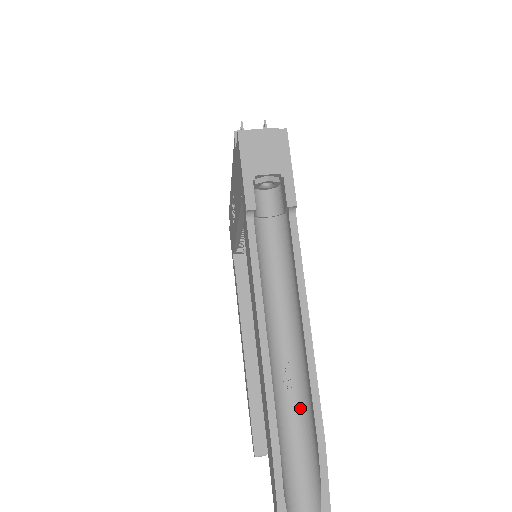
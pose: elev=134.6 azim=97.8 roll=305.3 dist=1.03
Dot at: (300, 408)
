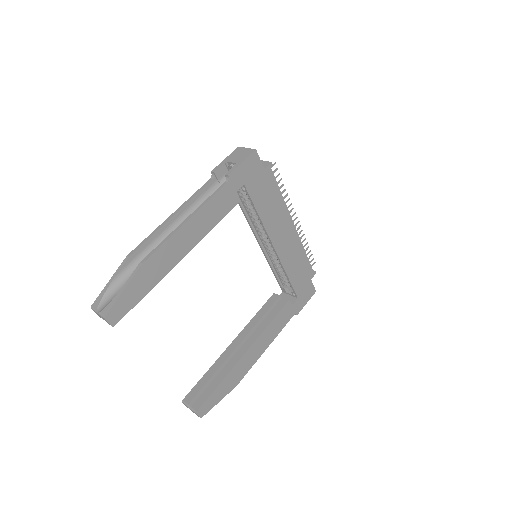
Dot at: occluded
